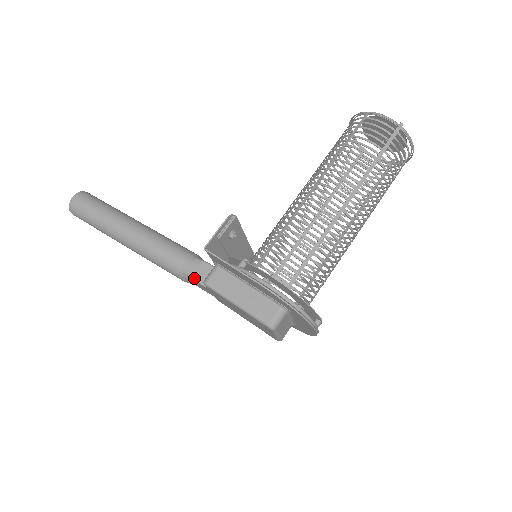
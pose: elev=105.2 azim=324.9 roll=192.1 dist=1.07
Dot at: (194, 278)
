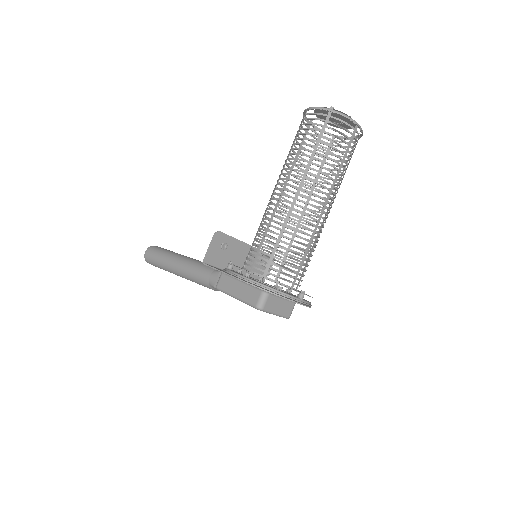
Dot at: (215, 286)
